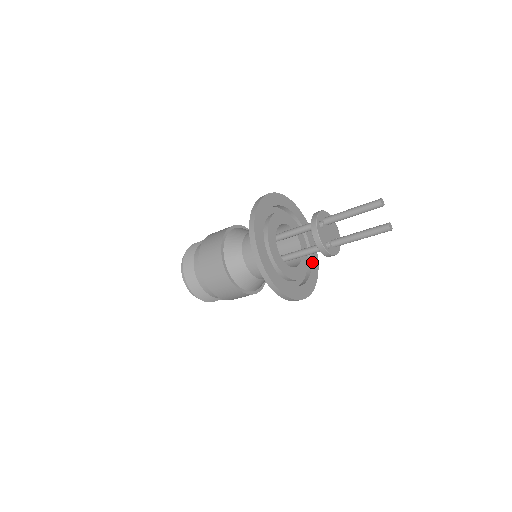
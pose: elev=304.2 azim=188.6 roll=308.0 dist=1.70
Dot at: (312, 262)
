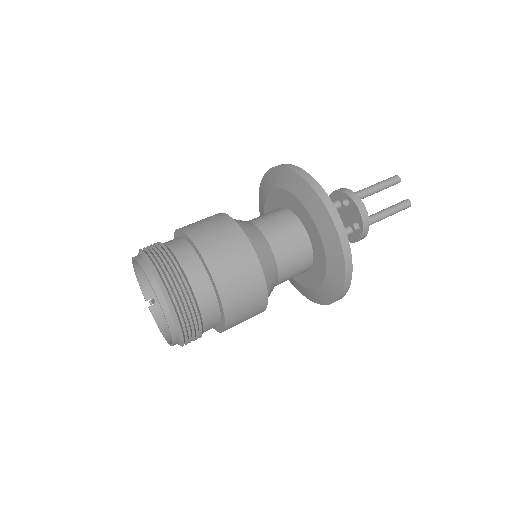
Dot at: occluded
